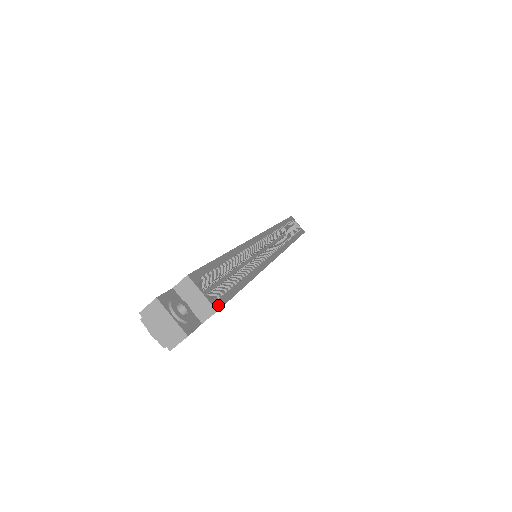
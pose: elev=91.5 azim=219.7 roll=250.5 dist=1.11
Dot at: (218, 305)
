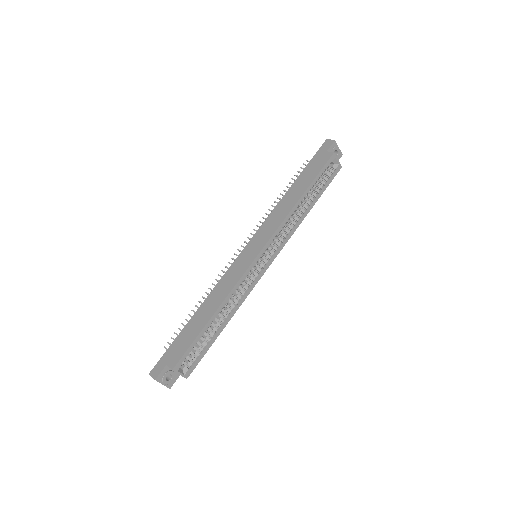
Dot at: (189, 374)
